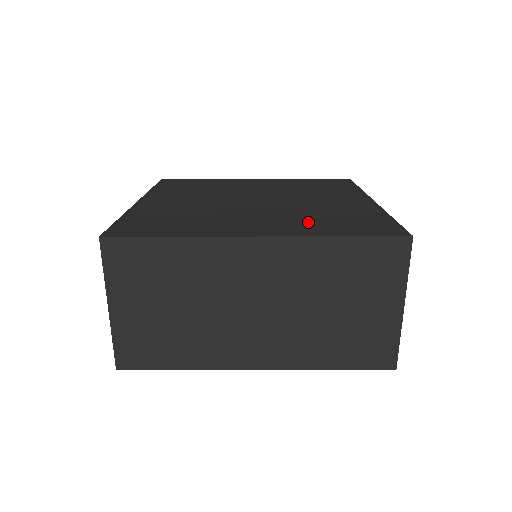
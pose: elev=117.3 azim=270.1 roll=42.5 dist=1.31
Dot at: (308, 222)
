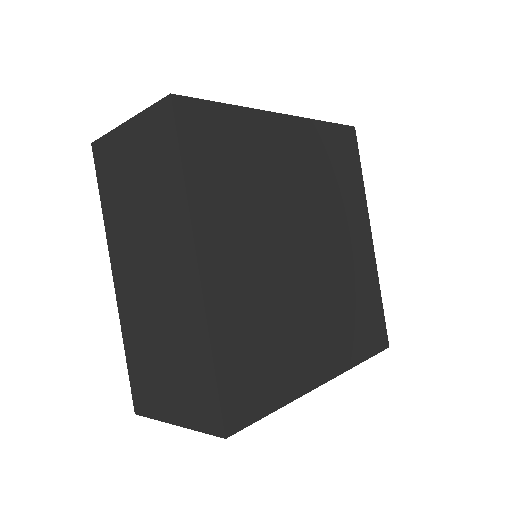
Dot at: occluded
